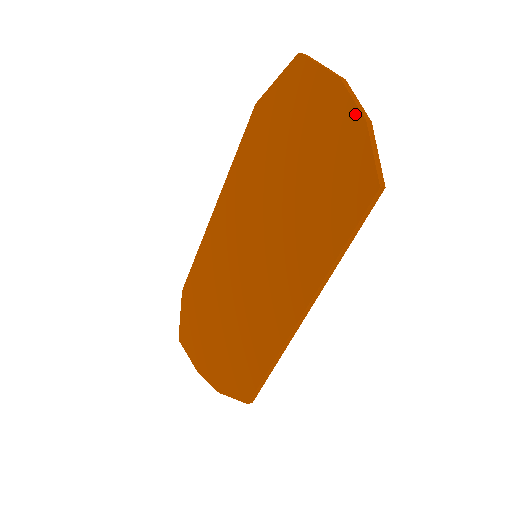
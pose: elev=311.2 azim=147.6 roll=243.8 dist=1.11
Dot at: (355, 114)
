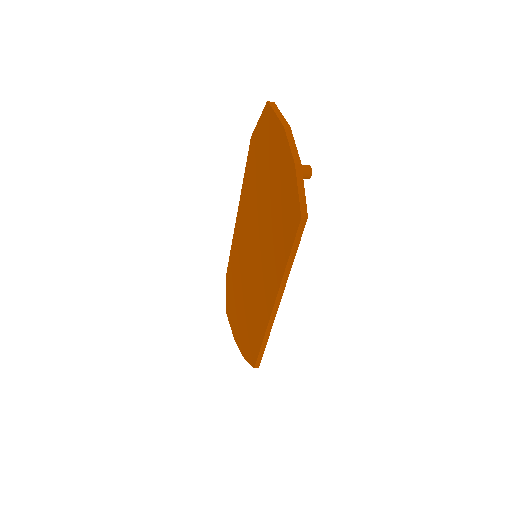
Dot at: (290, 157)
